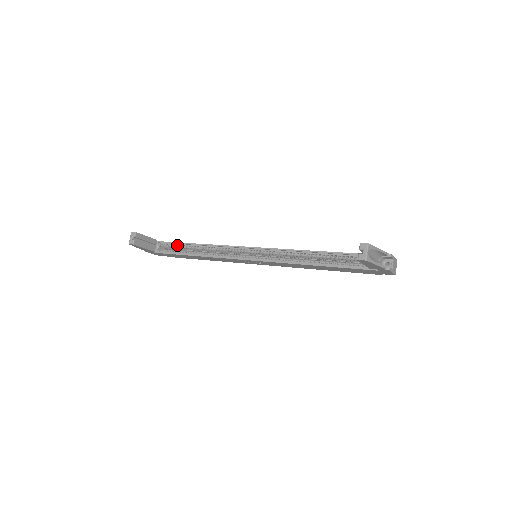
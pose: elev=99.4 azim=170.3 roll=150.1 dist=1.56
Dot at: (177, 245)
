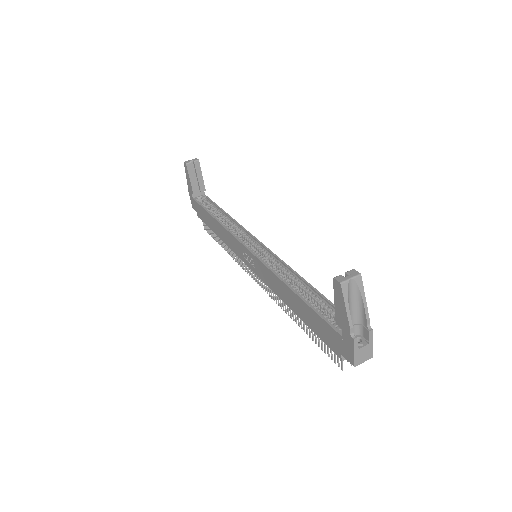
Dot at: occluded
